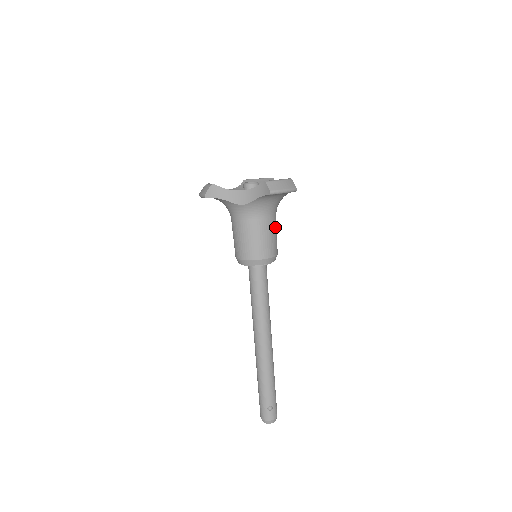
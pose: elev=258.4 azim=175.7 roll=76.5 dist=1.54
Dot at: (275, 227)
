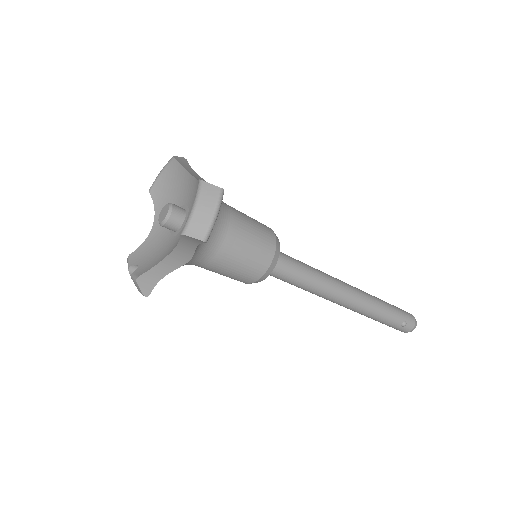
Dot at: (243, 223)
